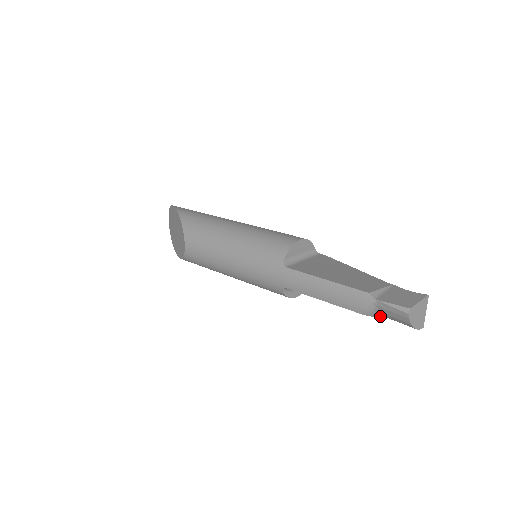
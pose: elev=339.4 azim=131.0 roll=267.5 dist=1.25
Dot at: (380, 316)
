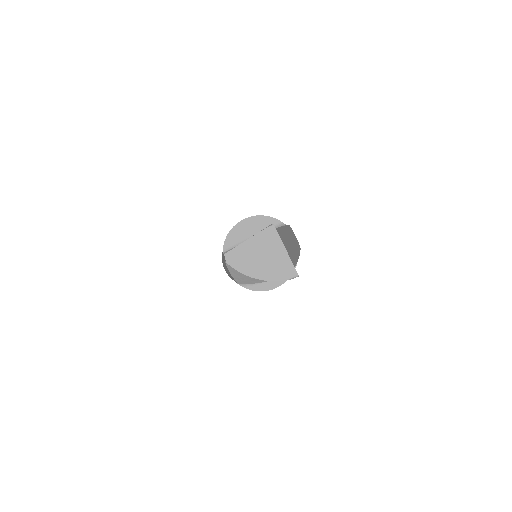
Dot at: occluded
